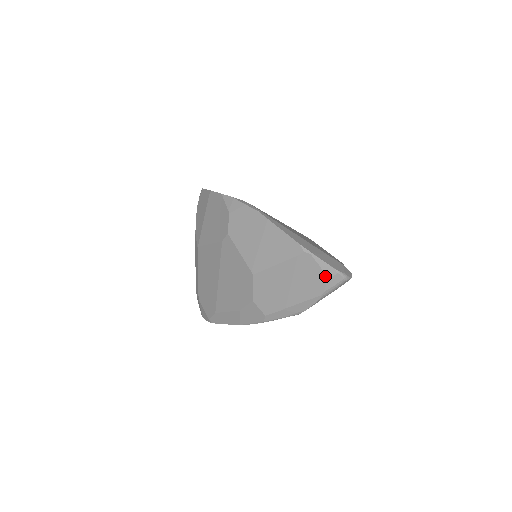
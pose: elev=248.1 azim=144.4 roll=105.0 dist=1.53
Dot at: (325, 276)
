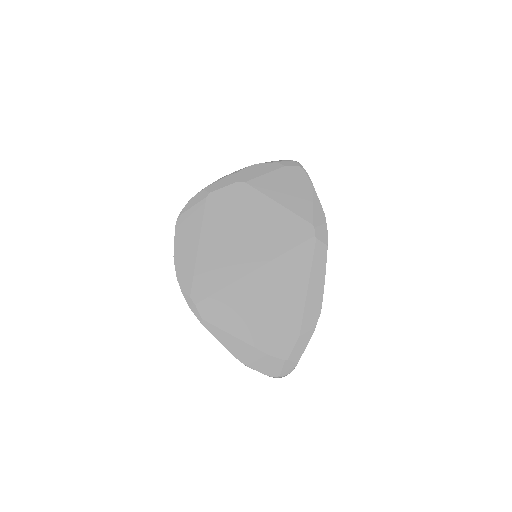
Dot at: occluded
